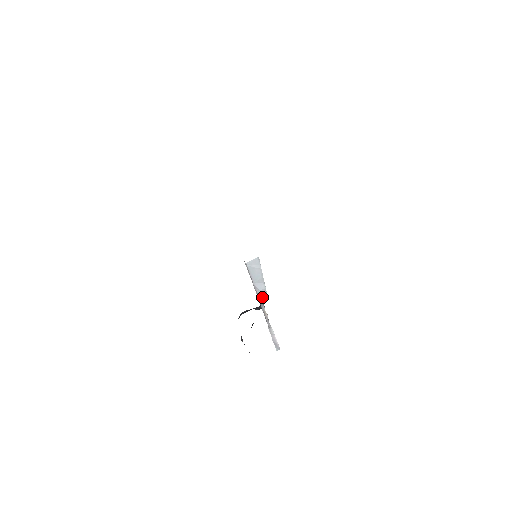
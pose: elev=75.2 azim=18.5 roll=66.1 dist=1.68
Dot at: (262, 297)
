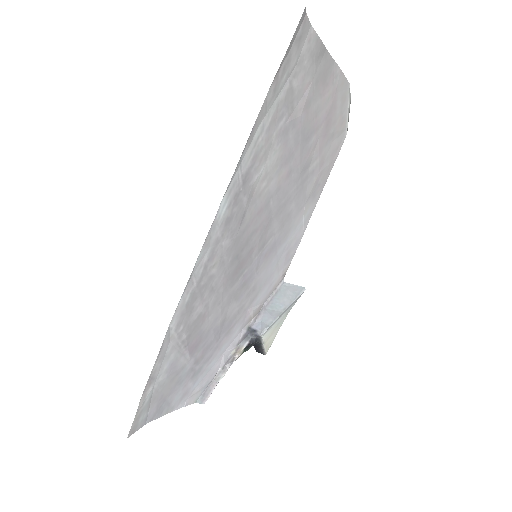
Dot at: (255, 331)
